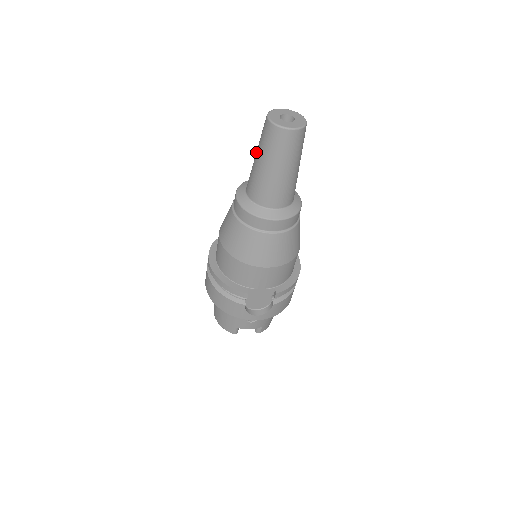
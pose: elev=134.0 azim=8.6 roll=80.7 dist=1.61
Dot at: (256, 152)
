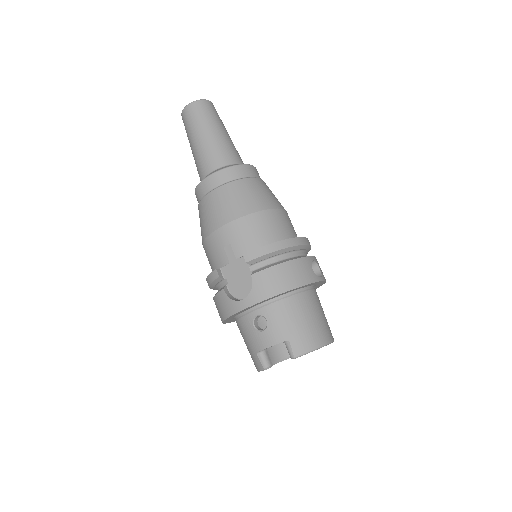
Dot at: occluded
